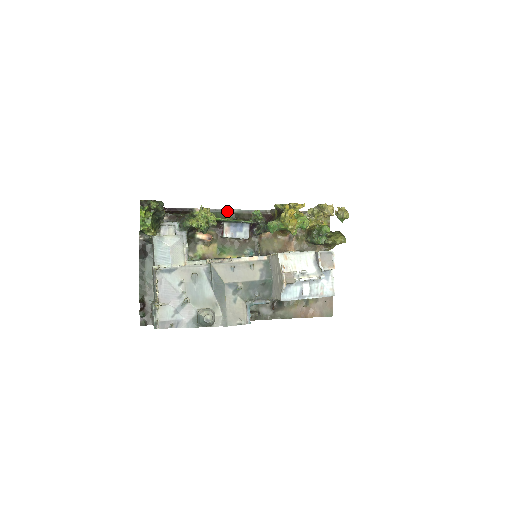
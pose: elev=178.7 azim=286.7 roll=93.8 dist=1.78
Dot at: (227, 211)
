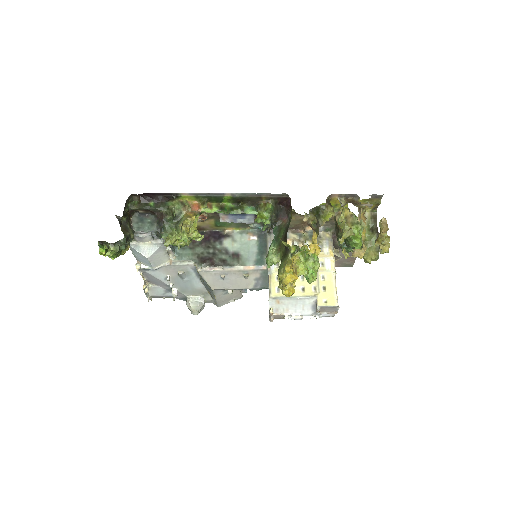
Dot at: (225, 195)
